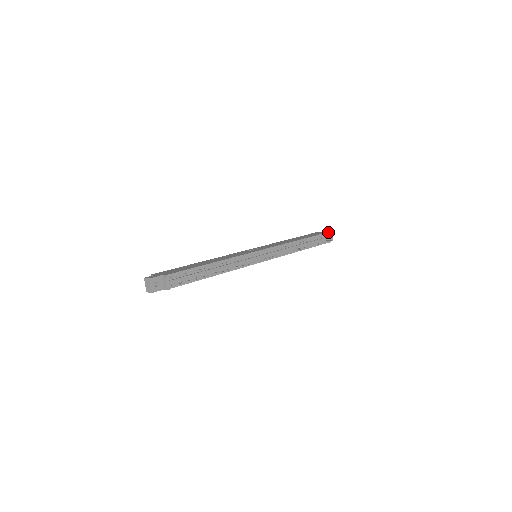
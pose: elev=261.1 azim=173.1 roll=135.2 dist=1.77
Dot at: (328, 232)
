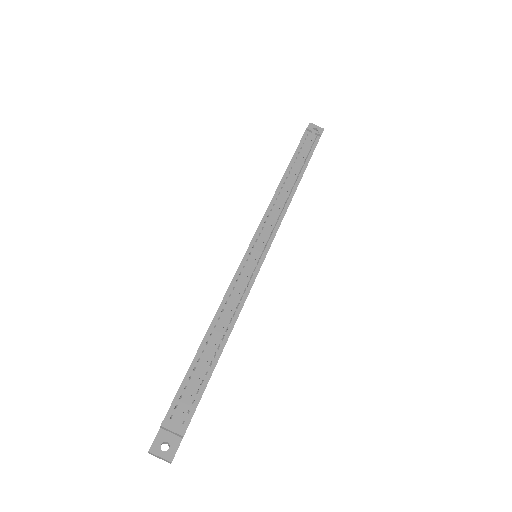
Dot at: (305, 130)
